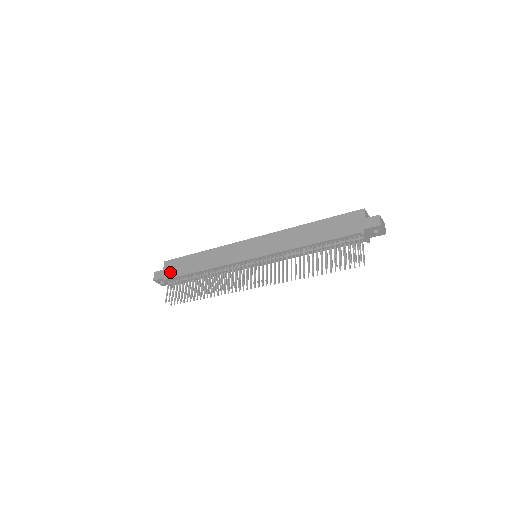
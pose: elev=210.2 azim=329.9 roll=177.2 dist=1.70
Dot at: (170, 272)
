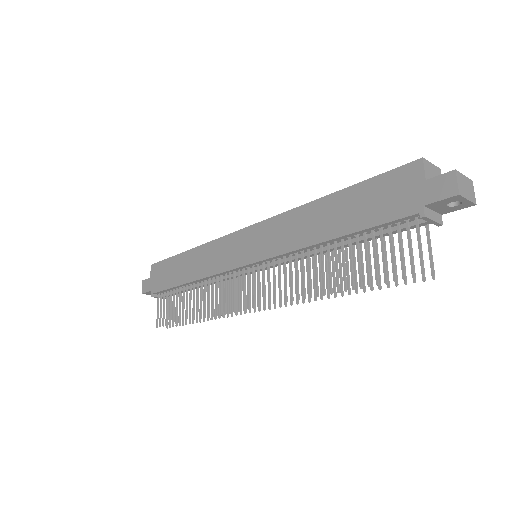
Dot at: (157, 282)
